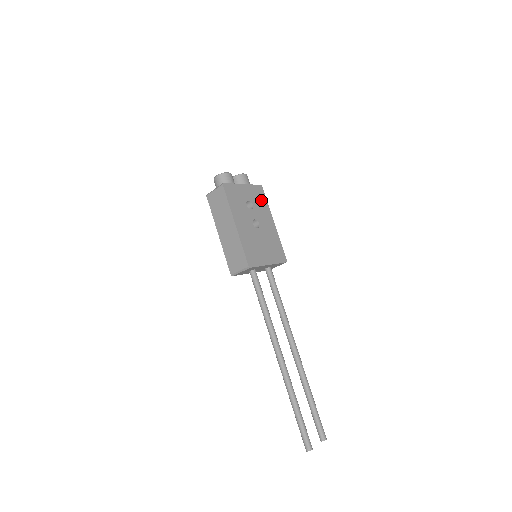
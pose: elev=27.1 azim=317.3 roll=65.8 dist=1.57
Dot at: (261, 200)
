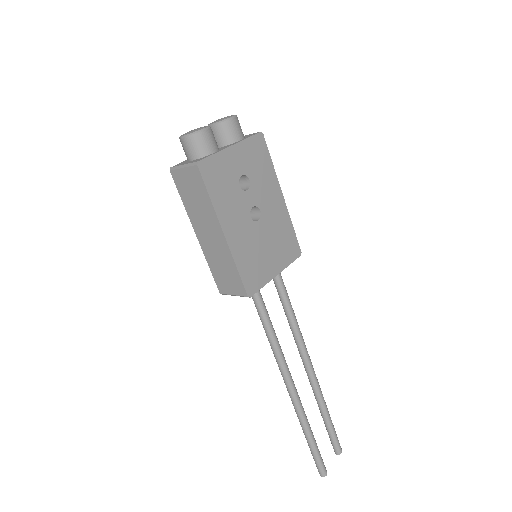
Dot at: (262, 163)
